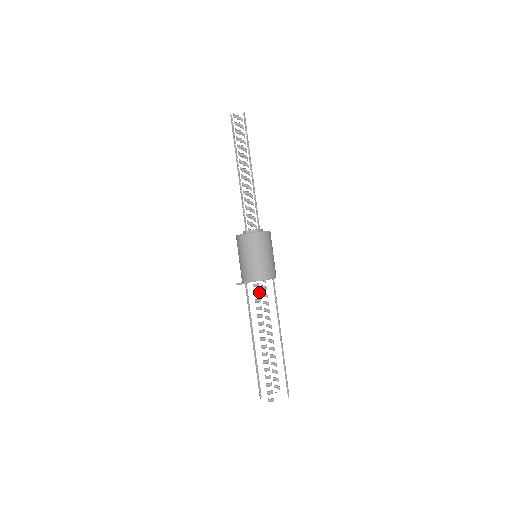
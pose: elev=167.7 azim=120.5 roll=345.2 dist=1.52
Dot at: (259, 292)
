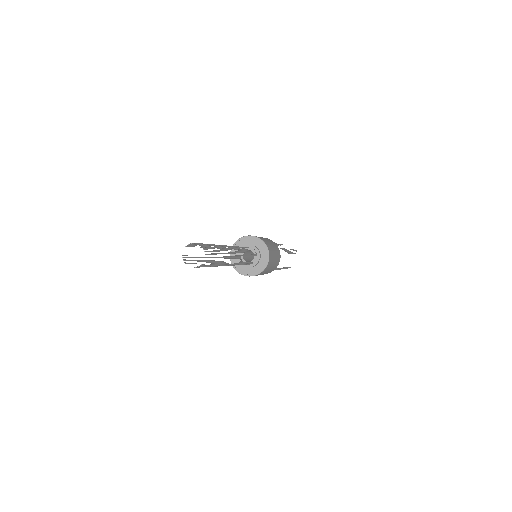
Dot at: occluded
